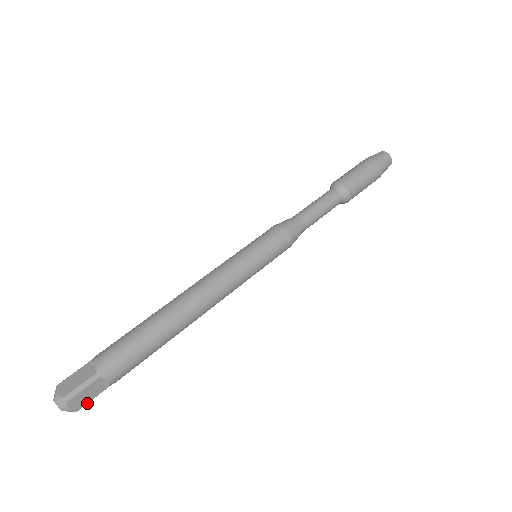
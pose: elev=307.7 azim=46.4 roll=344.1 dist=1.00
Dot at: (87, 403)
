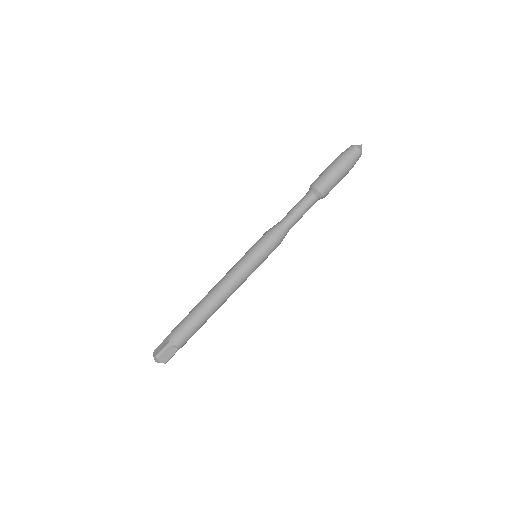
Dot at: occluded
